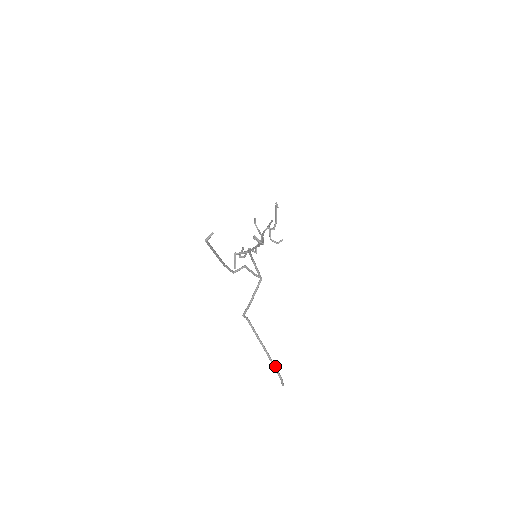
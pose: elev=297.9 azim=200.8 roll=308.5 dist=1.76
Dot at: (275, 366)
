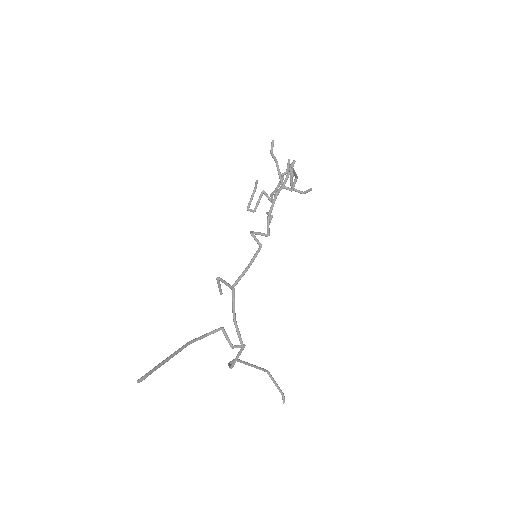
Dot at: (276, 384)
